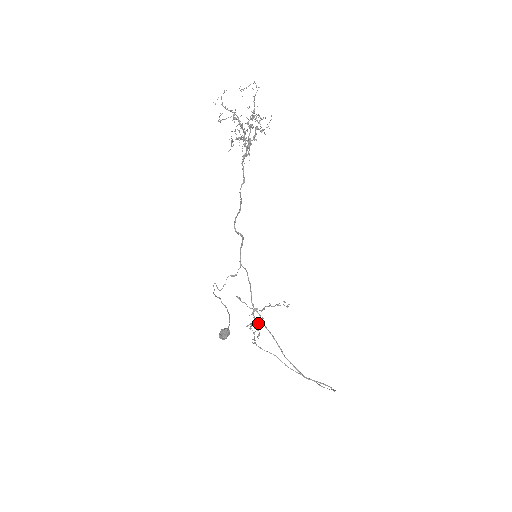
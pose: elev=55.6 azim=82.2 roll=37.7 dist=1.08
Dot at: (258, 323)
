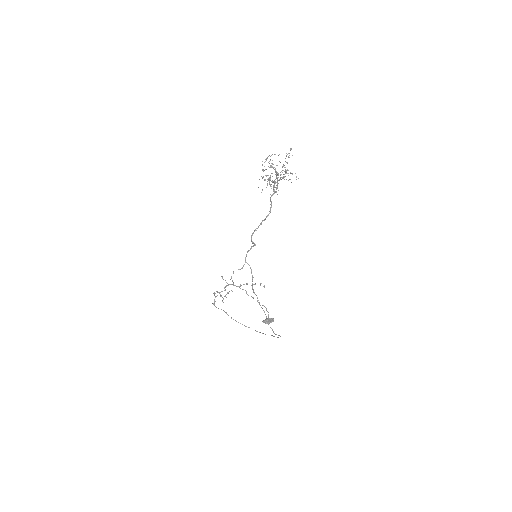
Dot at: (228, 293)
